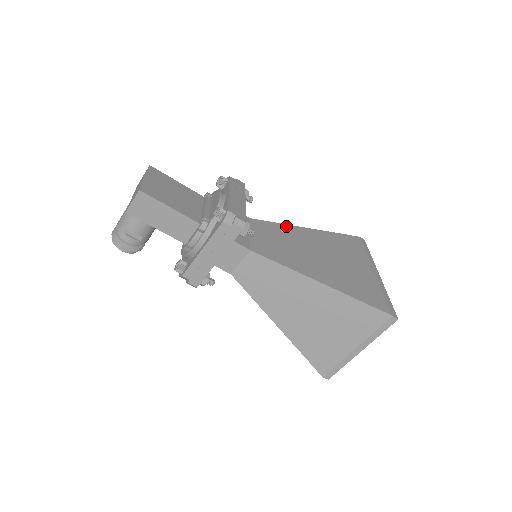
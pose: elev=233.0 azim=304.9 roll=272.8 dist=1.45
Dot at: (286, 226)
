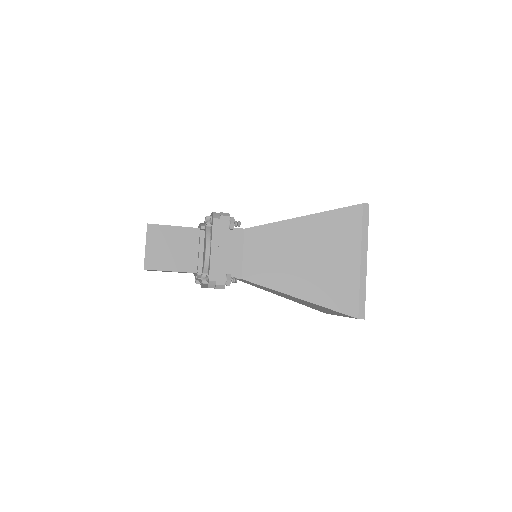
Dot at: (280, 224)
